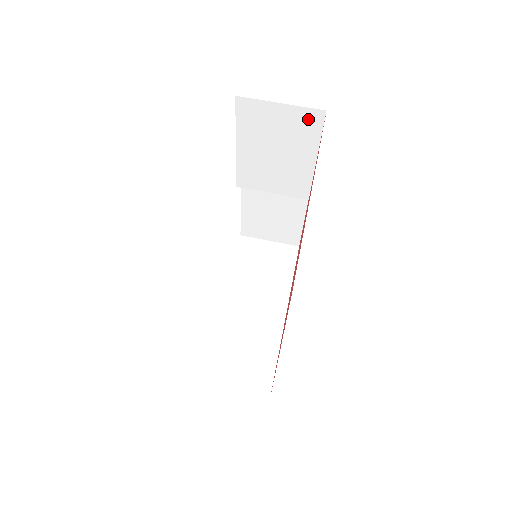
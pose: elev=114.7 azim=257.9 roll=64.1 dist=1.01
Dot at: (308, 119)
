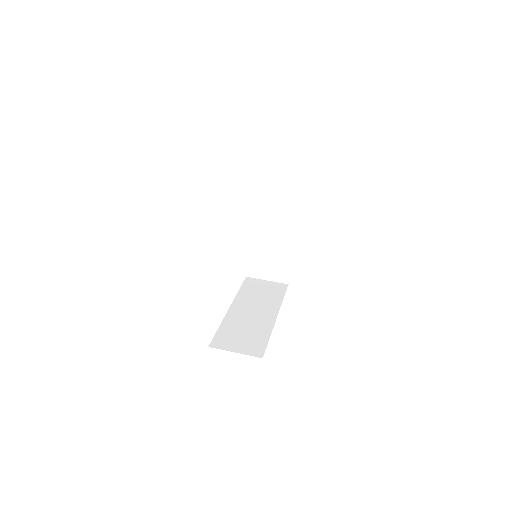
Dot at: (289, 172)
